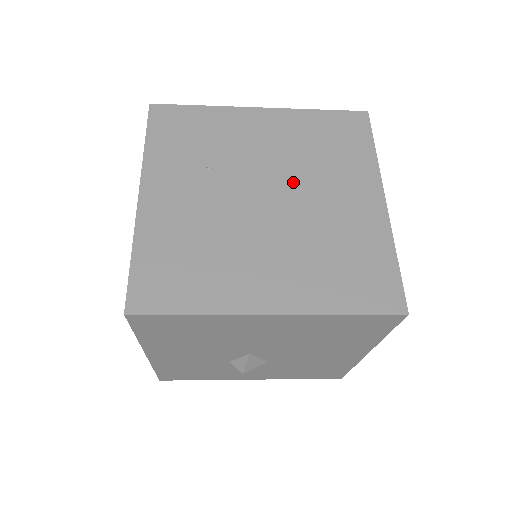
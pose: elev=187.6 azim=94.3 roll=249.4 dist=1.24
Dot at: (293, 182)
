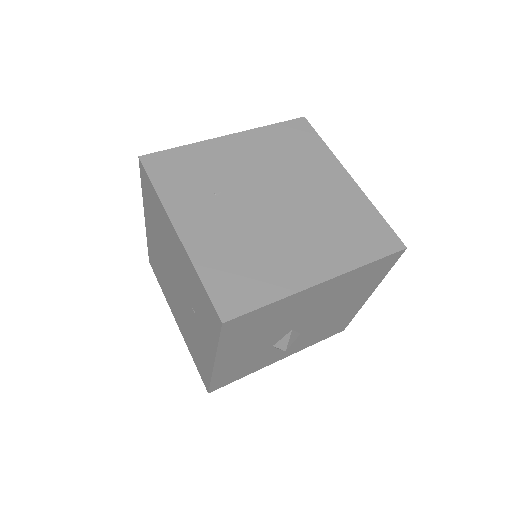
Dot at: (284, 184)
